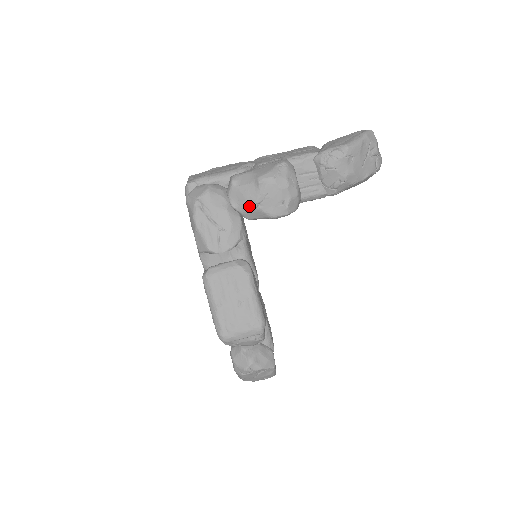
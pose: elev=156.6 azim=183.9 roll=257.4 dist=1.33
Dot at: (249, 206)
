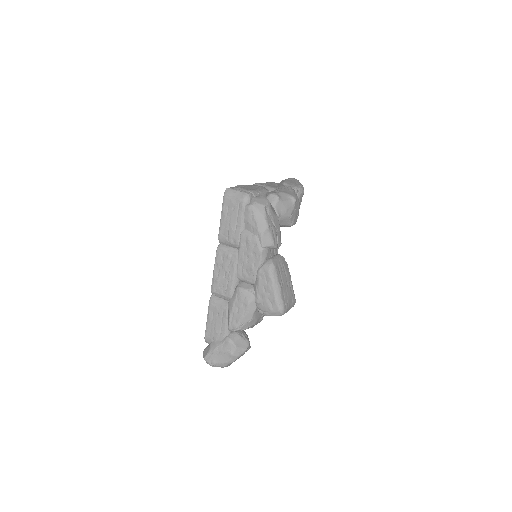
Dot at: (287, 216)
